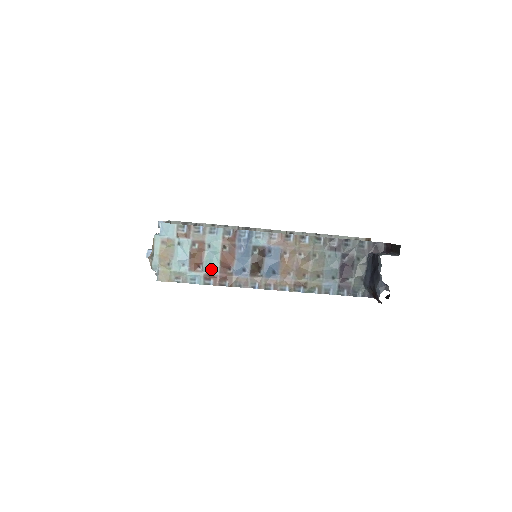
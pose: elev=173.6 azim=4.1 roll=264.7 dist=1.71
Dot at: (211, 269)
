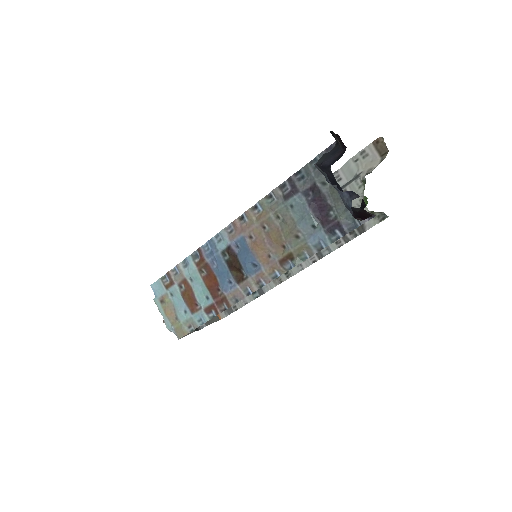
Dot at: (206, 300)
